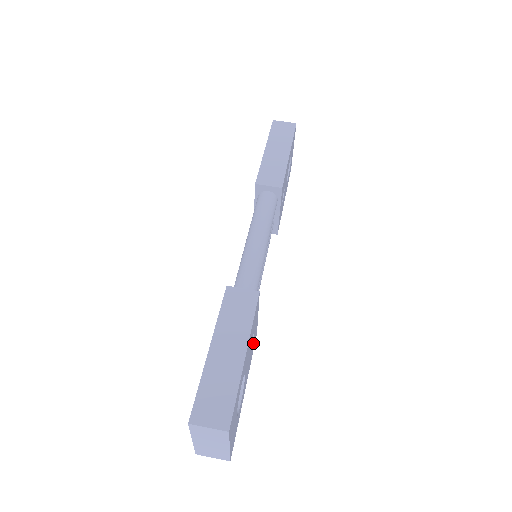
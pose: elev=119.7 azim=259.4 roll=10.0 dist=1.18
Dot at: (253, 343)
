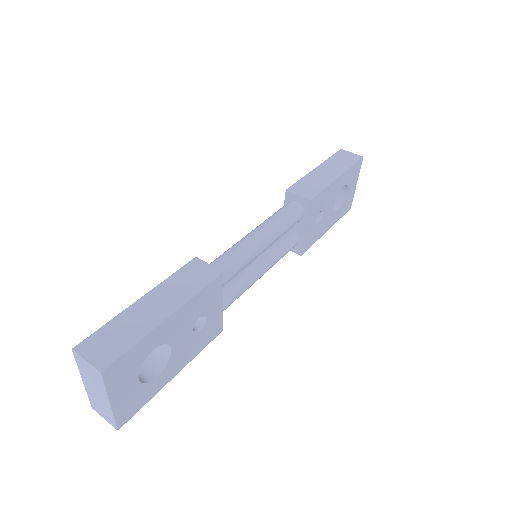
Dot at: (207, 331)
